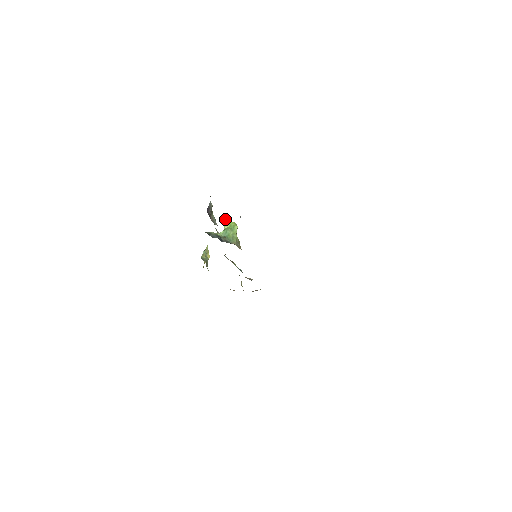
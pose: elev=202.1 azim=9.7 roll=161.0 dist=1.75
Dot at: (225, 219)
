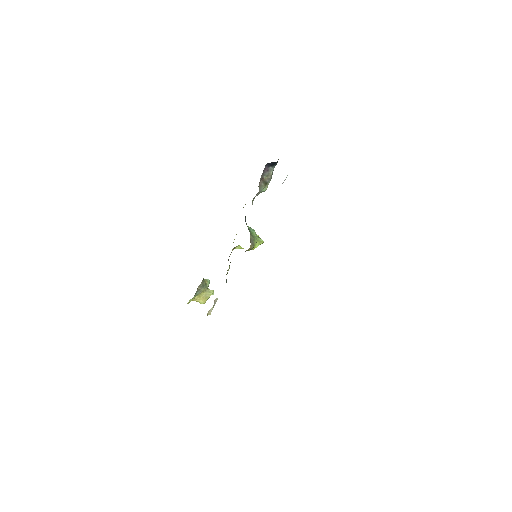
Dot at: occluded
